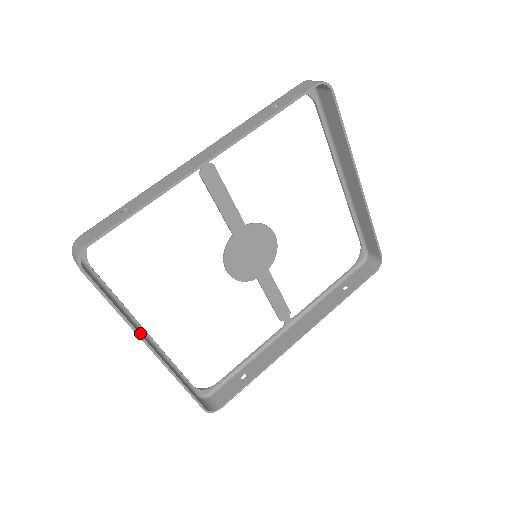
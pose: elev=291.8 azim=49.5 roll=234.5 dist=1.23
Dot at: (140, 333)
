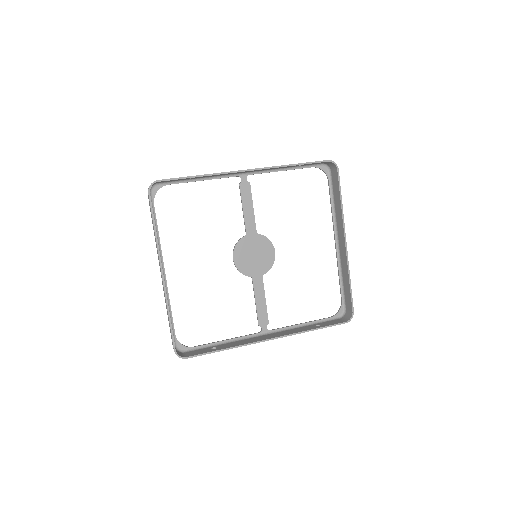
Dot at: occluded
